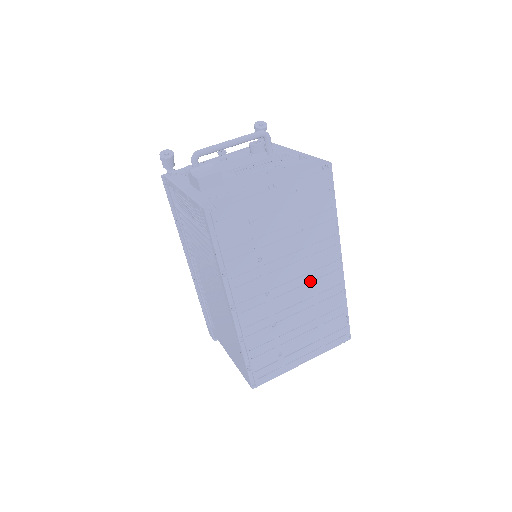
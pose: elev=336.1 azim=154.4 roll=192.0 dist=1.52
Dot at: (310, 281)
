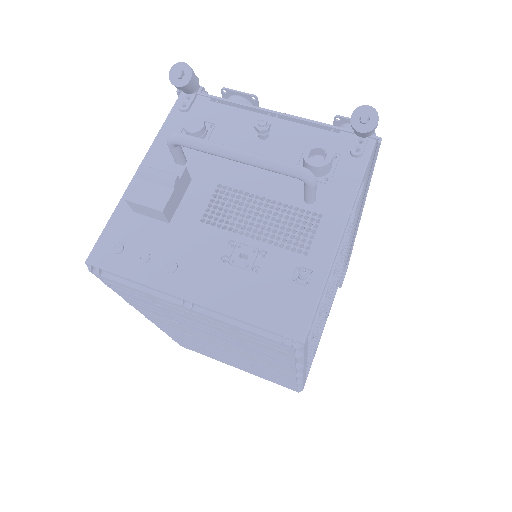
Dot at: (248, 358)
